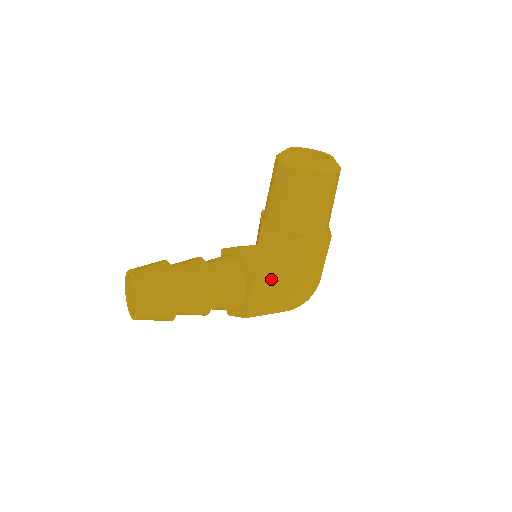
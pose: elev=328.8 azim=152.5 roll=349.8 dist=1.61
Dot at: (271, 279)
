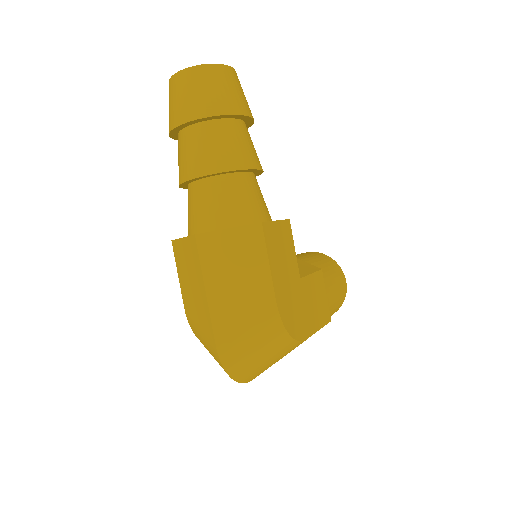
Dot at: (294, 250)
